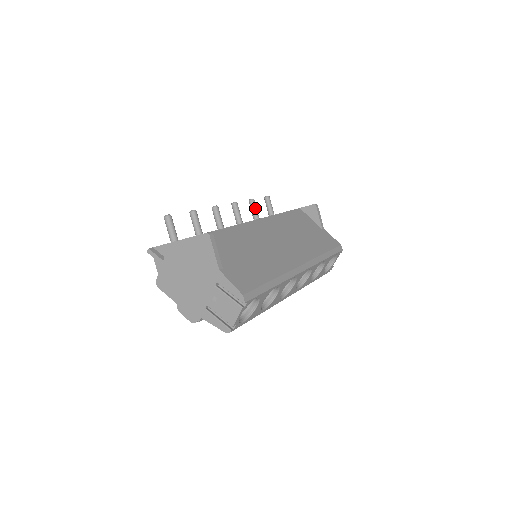
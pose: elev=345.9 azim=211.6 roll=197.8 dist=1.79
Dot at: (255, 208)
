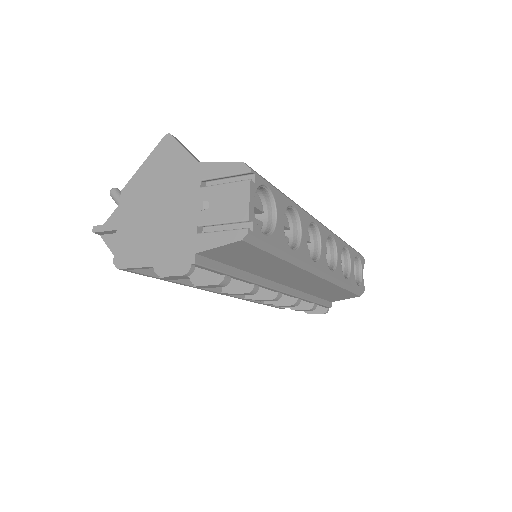
Dot at: occluded
